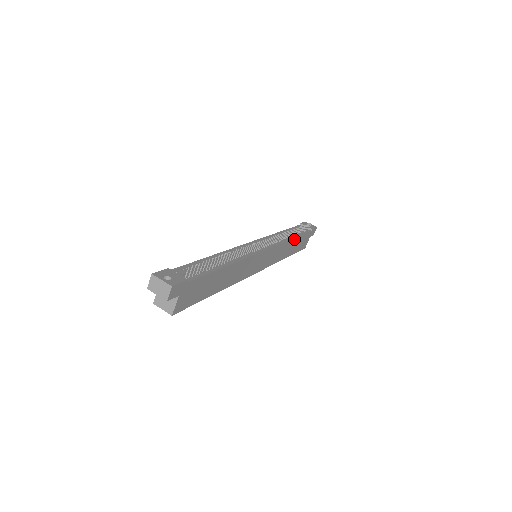
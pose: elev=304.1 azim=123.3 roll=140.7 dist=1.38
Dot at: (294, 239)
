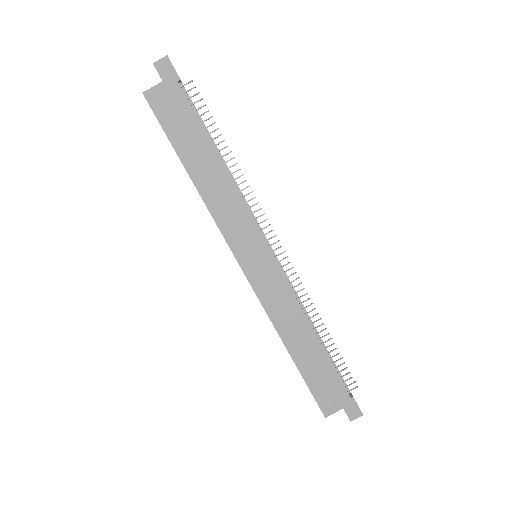
Dot at: (315, 337)
